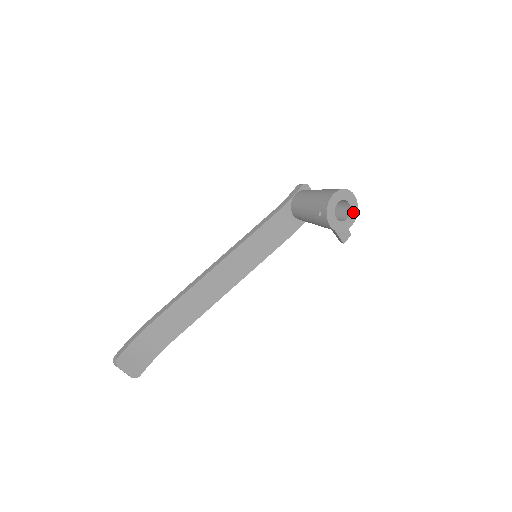
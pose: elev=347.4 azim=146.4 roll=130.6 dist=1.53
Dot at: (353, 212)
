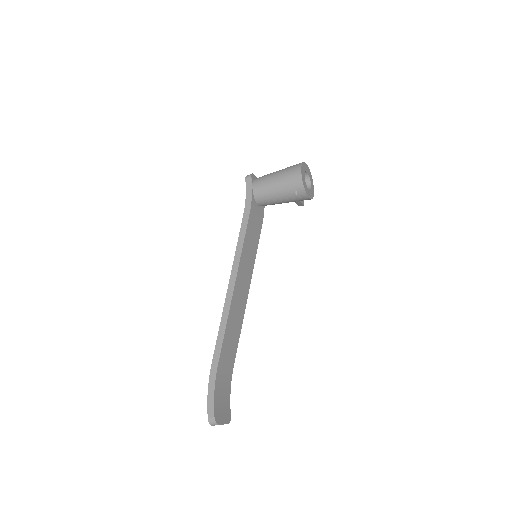
Dot at: (310, 177)
